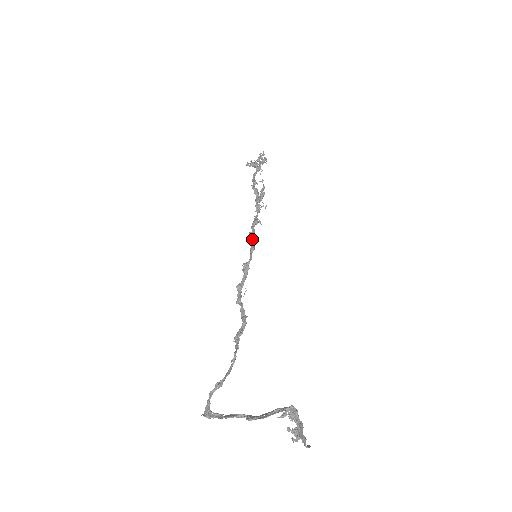
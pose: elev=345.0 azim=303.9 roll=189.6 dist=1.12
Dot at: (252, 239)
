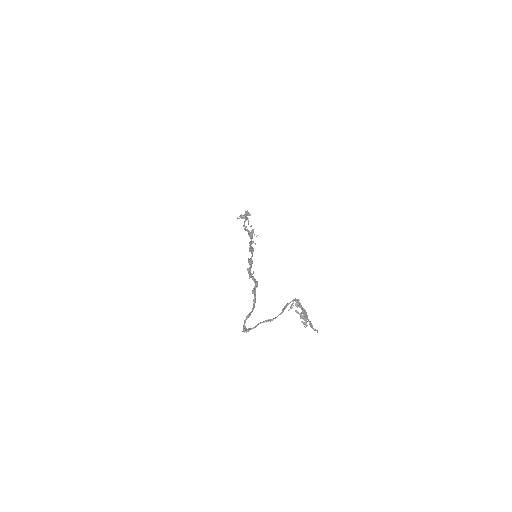
Dot at: (251, 249)
